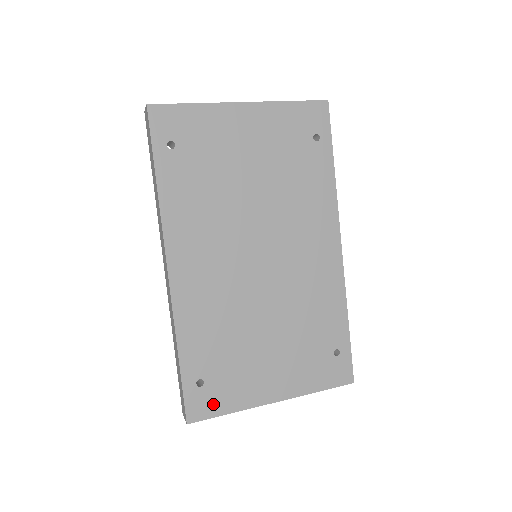
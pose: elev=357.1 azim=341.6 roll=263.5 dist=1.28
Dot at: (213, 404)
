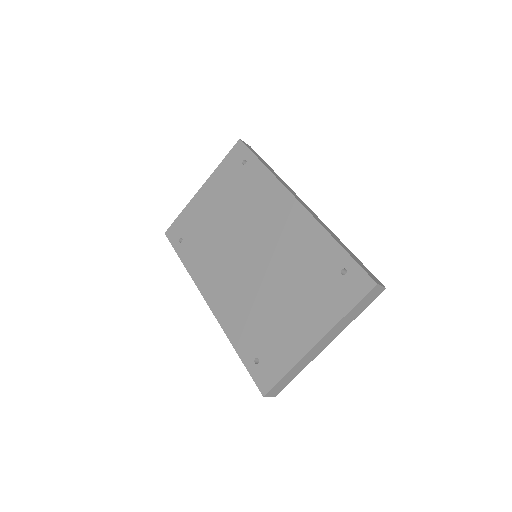
Dot at: (273, 372)
